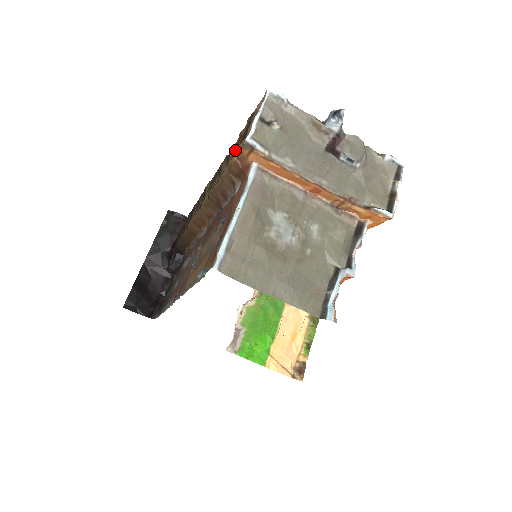
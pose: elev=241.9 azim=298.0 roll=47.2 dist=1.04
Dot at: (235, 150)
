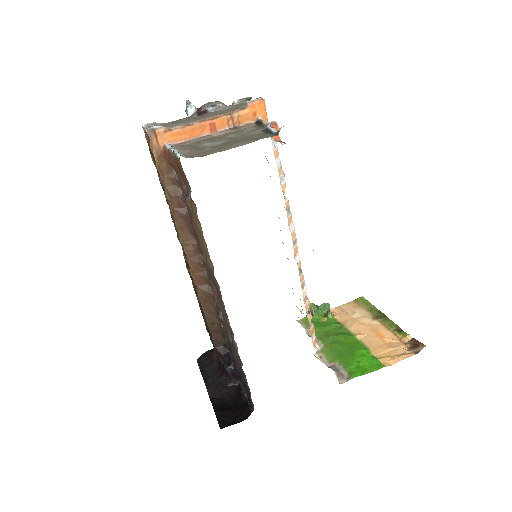
Dot at: occluded
